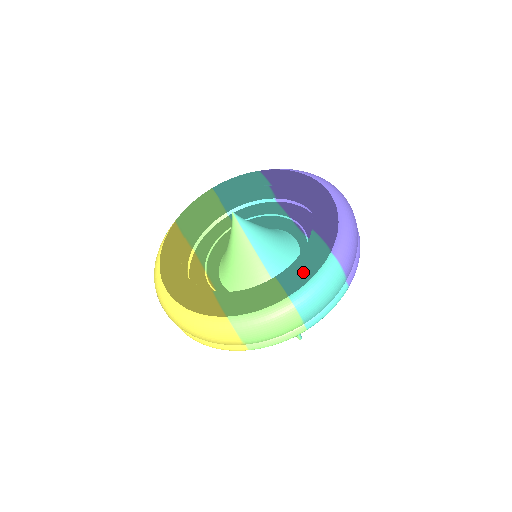
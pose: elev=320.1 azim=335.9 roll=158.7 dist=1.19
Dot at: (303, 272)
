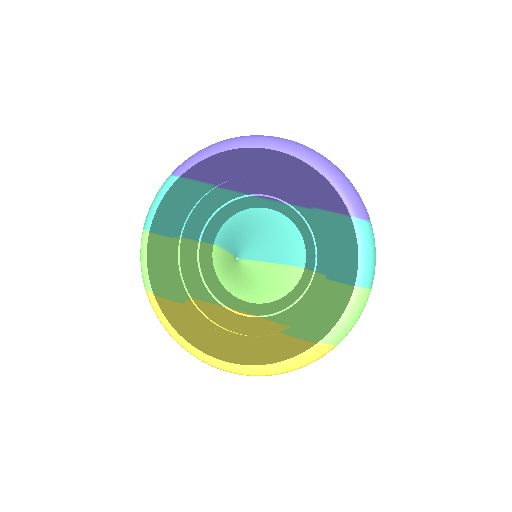
Dot at: (351, 257)
